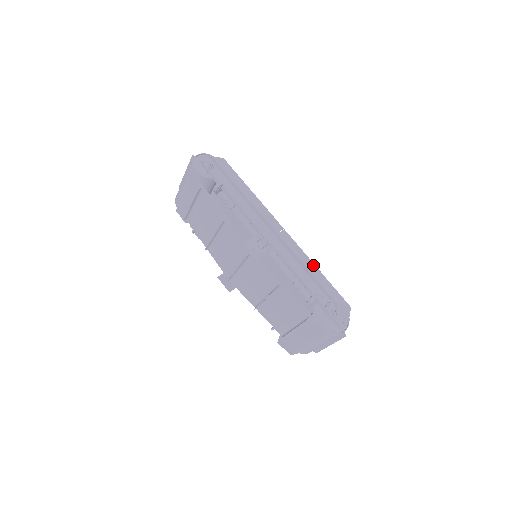
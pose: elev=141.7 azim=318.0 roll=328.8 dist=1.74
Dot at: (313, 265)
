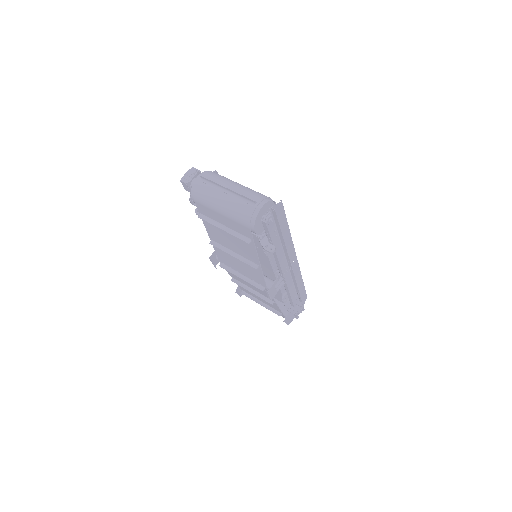
Dot at: (301, 278)
